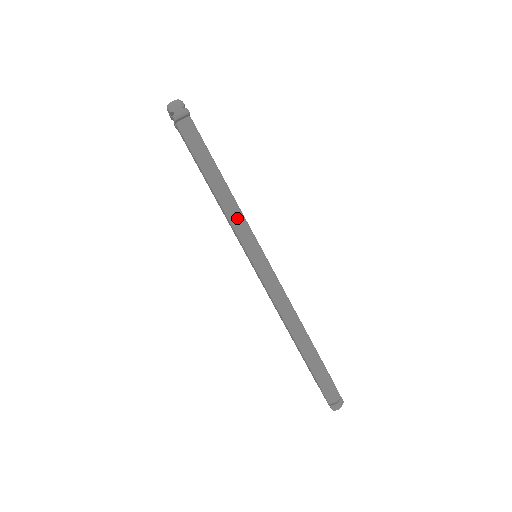
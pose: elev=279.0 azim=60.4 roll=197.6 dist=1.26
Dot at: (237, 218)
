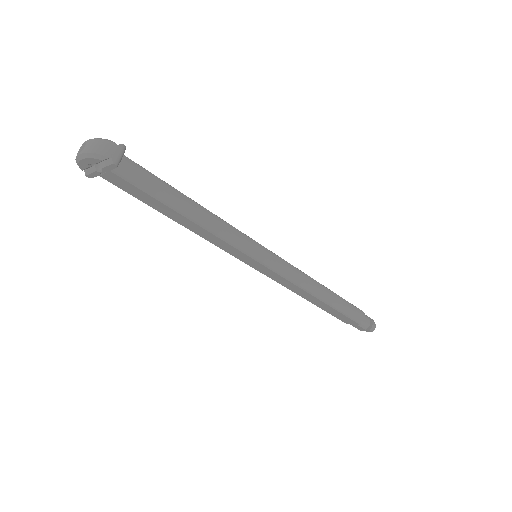
Dot at: (230, 232)
